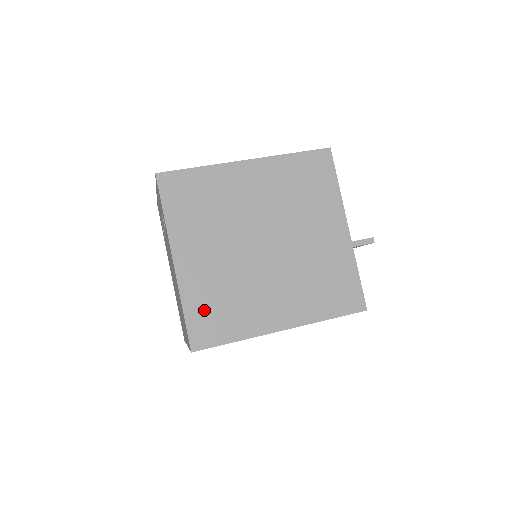
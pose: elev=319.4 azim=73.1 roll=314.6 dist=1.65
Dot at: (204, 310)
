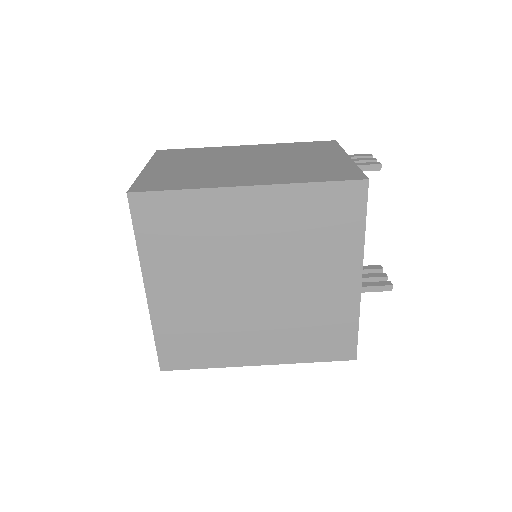
Dot at: (176, 339)
